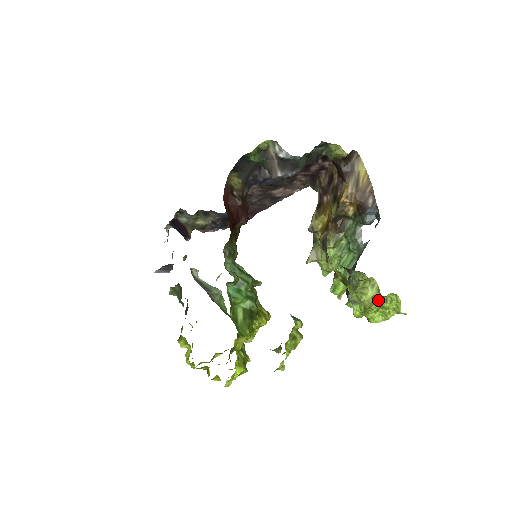
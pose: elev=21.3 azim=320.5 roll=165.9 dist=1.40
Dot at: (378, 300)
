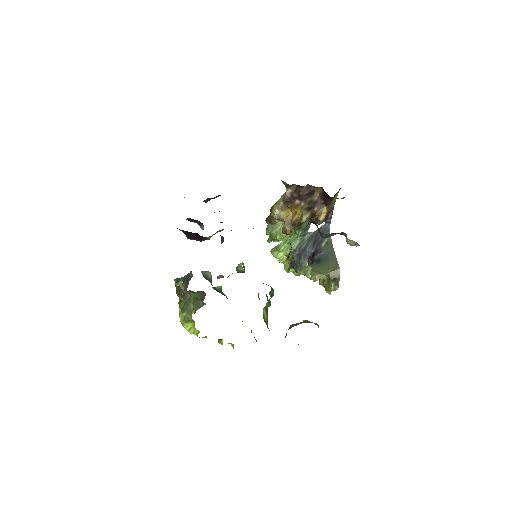
Dot at: occluded
